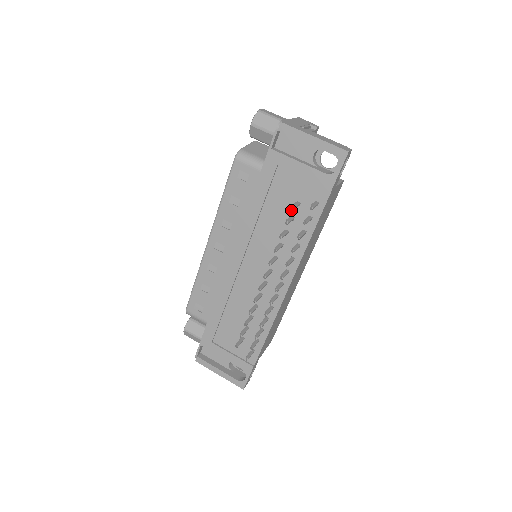
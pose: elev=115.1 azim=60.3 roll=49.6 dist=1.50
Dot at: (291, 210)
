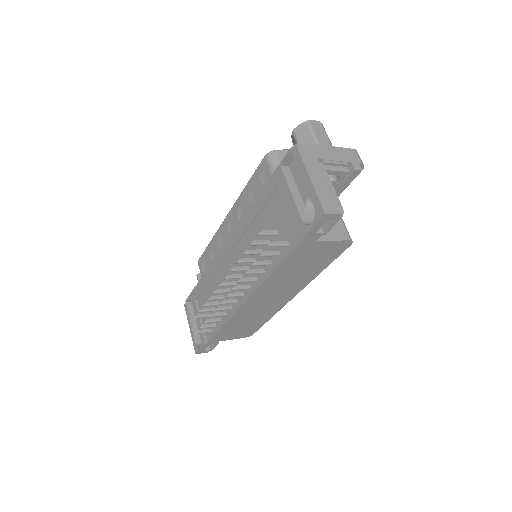
Dot at: occluded
